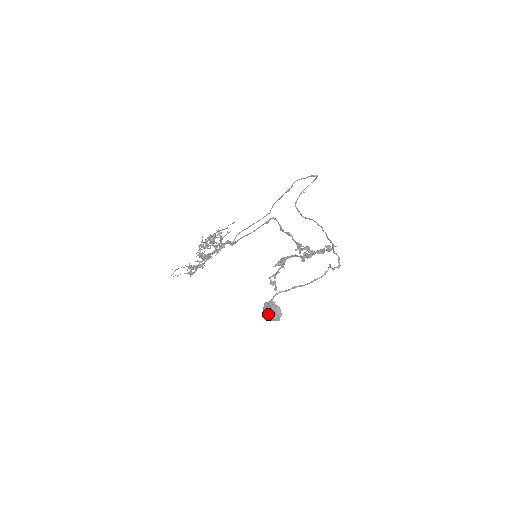
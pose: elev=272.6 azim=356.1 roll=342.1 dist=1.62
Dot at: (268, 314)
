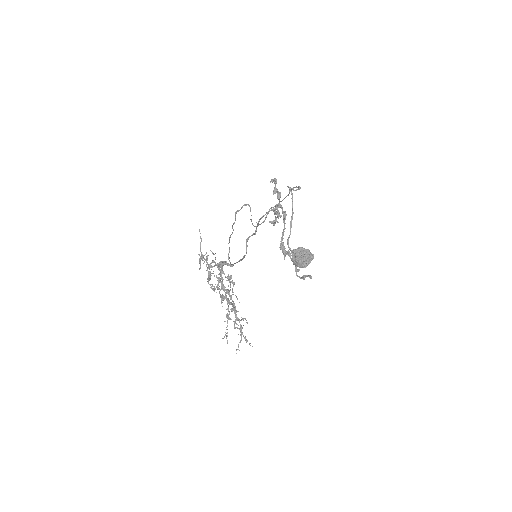
Dot at: (300, 260)
